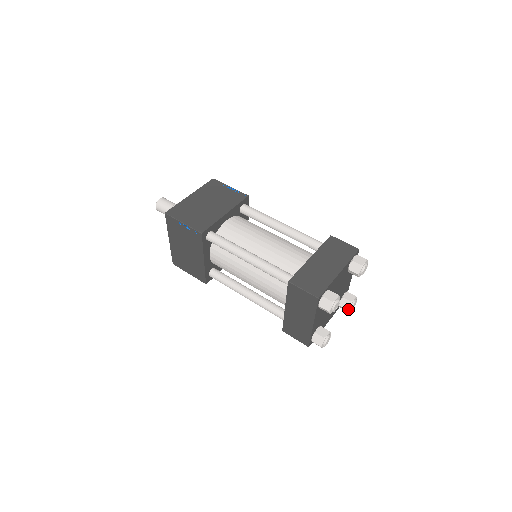
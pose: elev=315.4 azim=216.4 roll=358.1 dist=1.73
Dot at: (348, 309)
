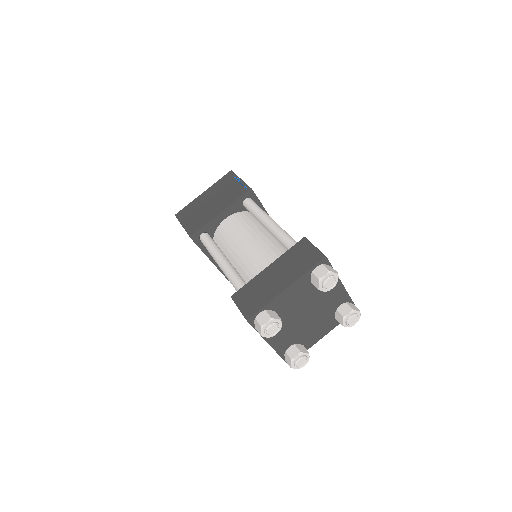
Dot at: (343, 325)
